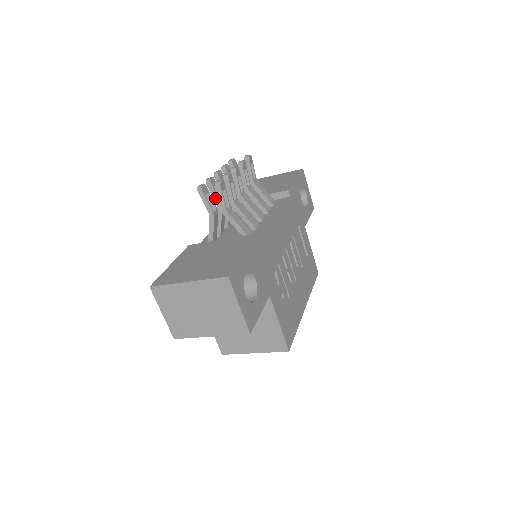
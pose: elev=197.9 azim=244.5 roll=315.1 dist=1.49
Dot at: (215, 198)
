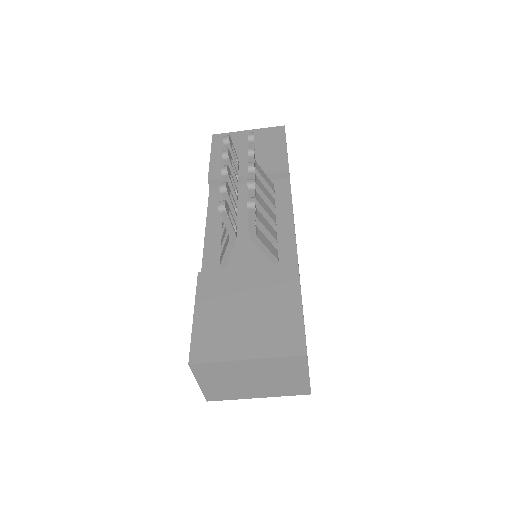
Dot at: (230, 209)
